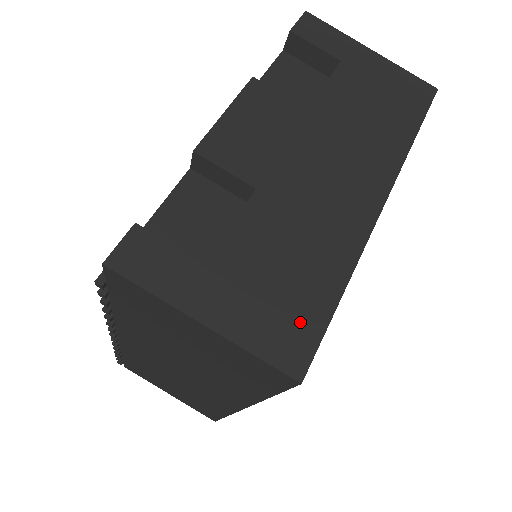
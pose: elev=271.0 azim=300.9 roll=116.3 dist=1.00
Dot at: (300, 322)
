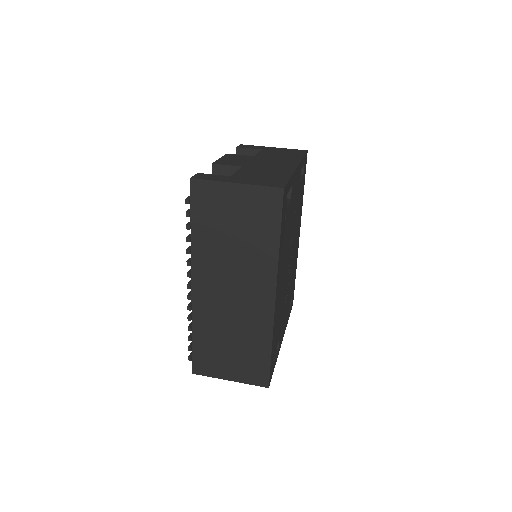
Dot at: (276, 181)
